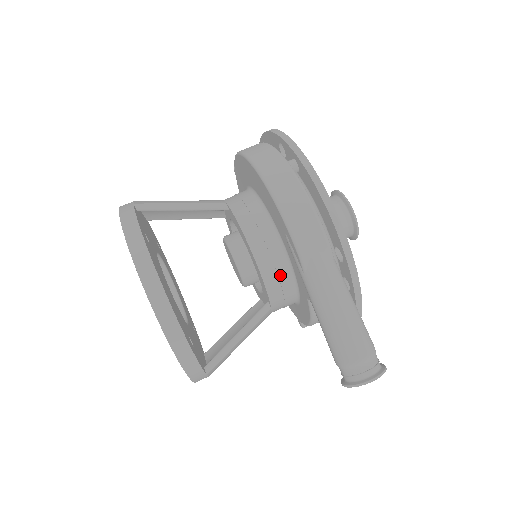
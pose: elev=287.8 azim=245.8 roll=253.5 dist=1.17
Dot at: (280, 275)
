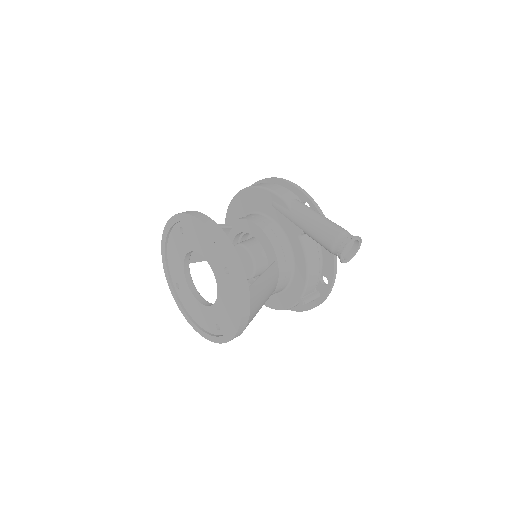
Dot at: (276, 234)
